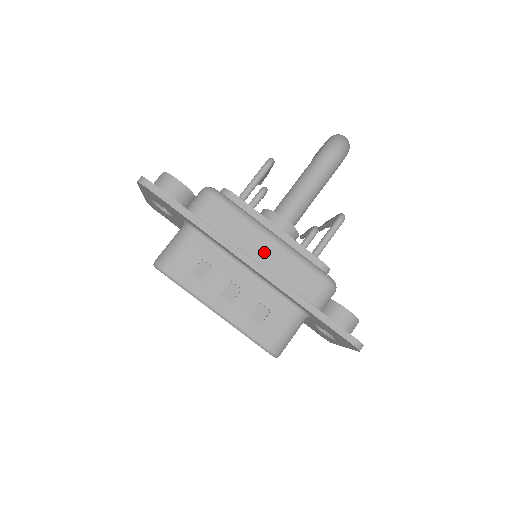
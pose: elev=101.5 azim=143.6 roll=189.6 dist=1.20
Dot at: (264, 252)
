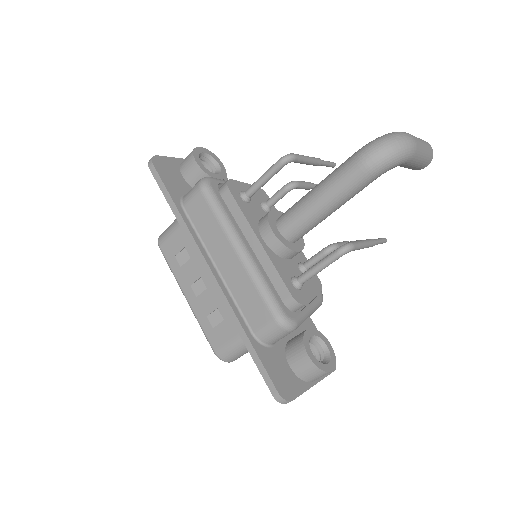
Dot at: (226, 262)
